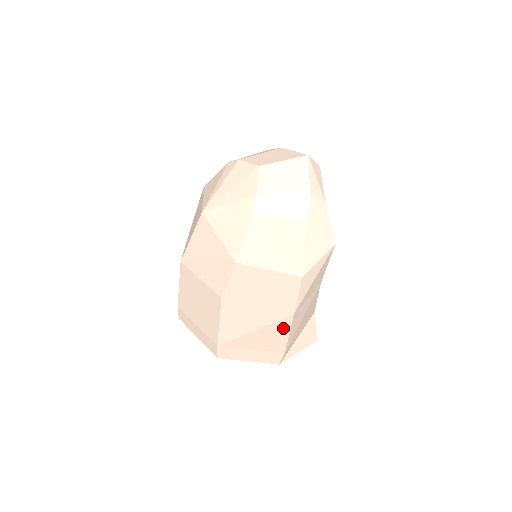
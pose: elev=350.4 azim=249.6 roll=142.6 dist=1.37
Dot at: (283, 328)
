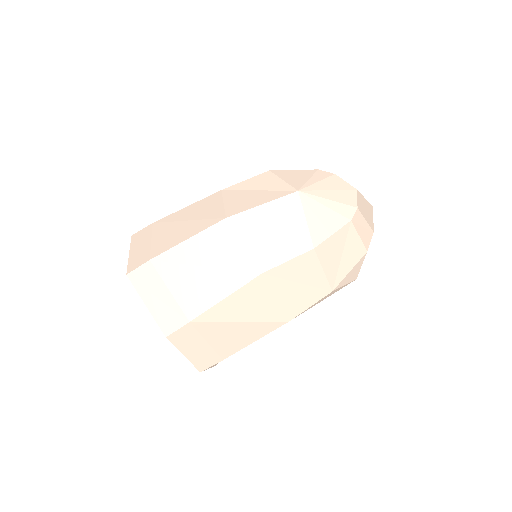
Dot at: (262, 331)
